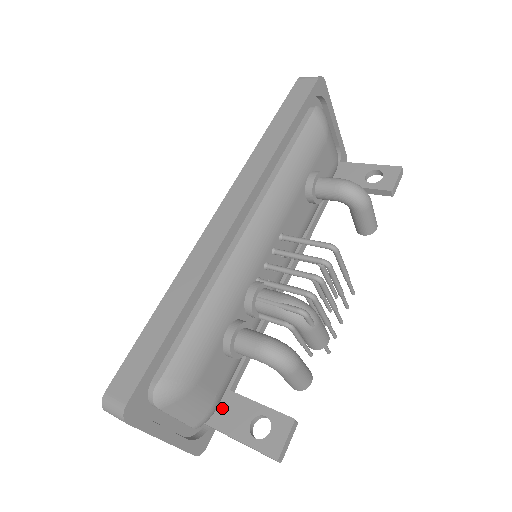
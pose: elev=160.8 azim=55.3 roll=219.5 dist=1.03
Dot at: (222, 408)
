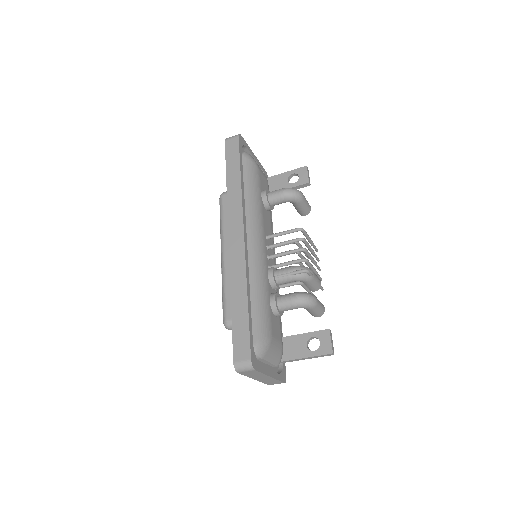
Dot at: (286, 348)
